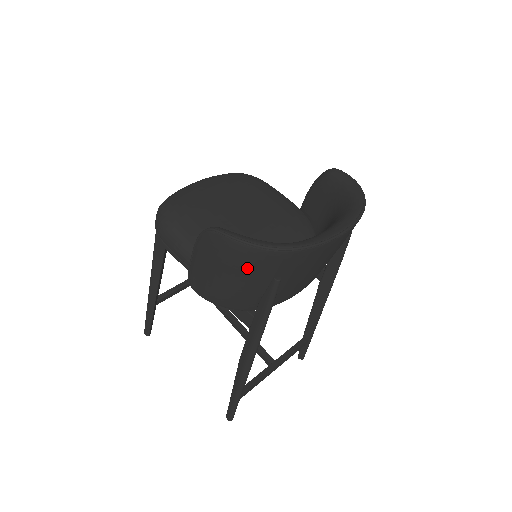
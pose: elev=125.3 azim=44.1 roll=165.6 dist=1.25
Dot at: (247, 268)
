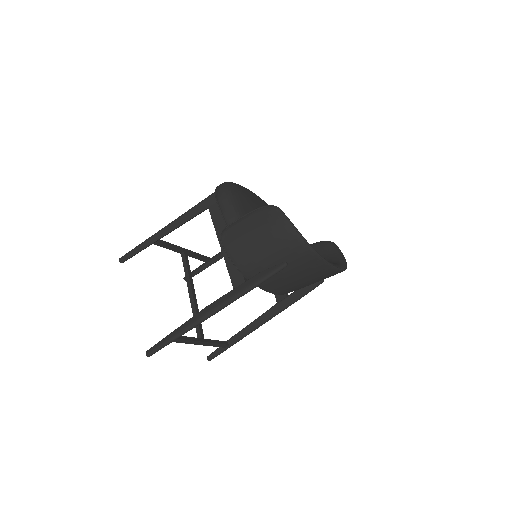
Dot at: (279, 243)
